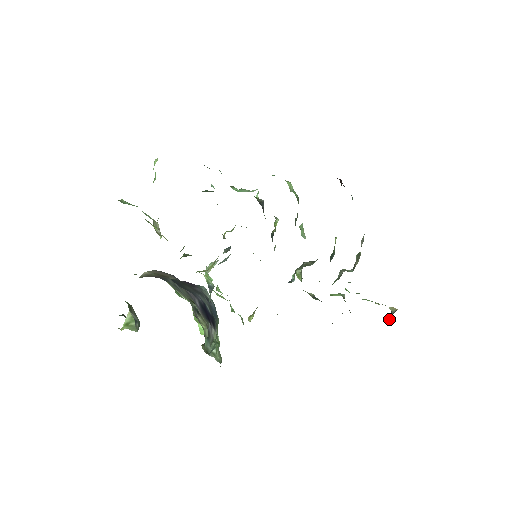
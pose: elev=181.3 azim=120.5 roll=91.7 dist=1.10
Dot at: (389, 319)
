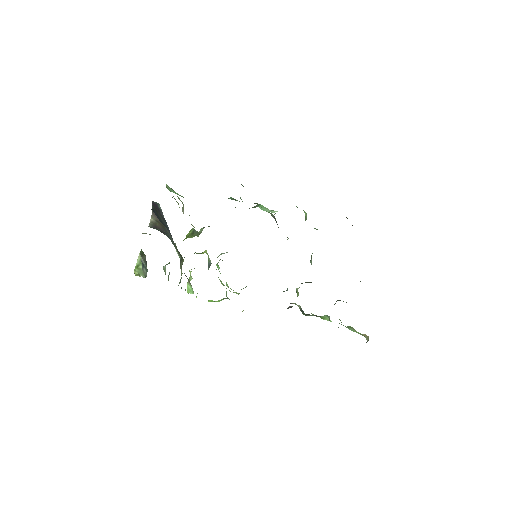
Dot at: occluded
